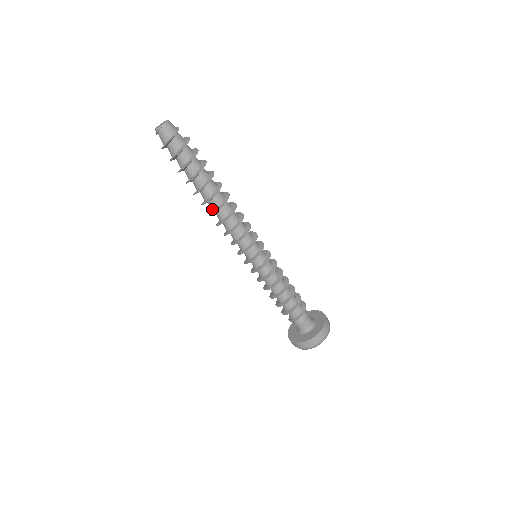
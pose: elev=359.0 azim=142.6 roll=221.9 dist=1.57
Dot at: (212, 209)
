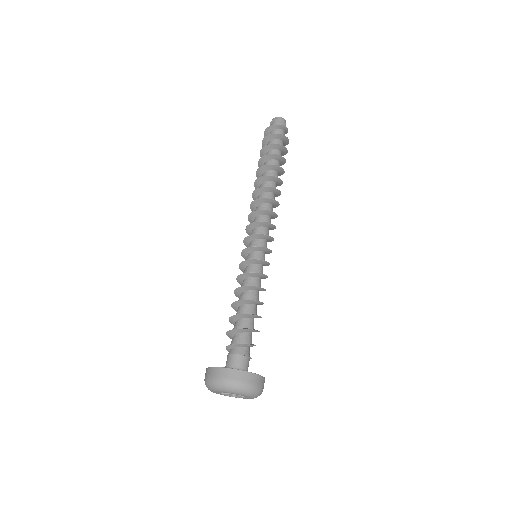
Dot at: (262, 188)
